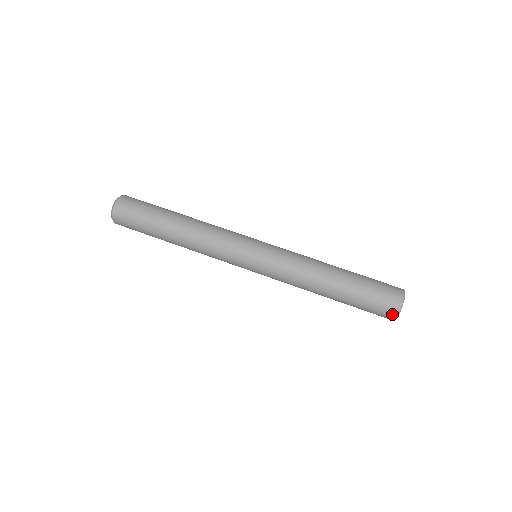
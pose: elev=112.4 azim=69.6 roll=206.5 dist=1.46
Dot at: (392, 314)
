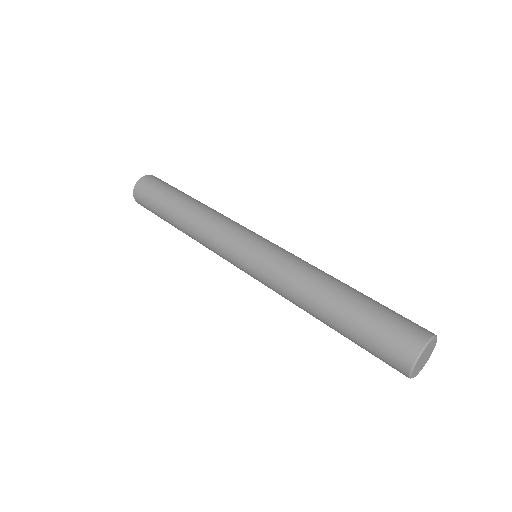
Dot at: (402, 371)
